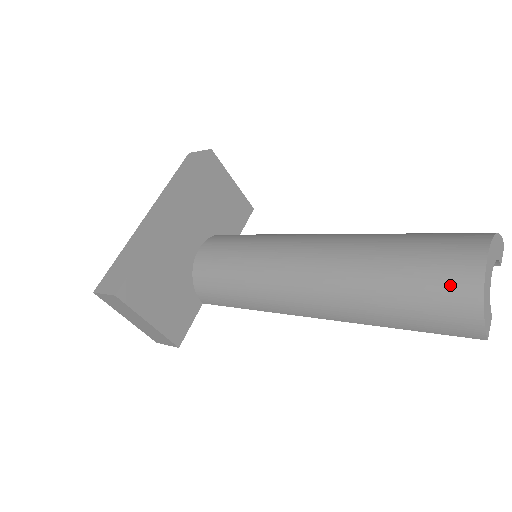
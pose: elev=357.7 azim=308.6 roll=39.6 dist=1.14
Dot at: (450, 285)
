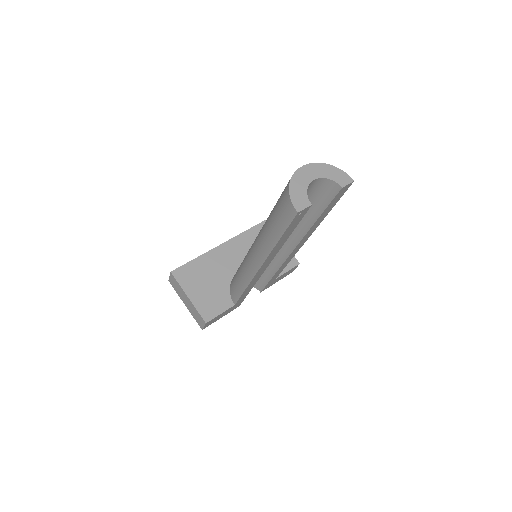
Dot at: (284, 189)
